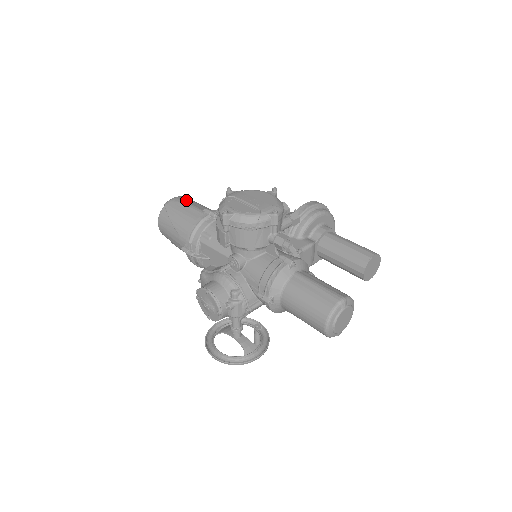
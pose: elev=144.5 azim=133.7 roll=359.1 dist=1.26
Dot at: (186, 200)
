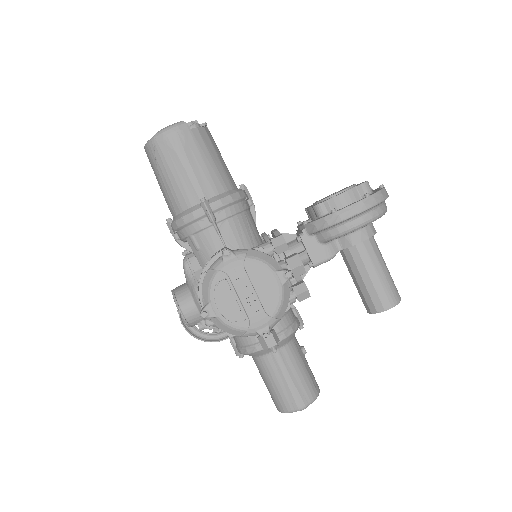
Dot at: (185, 147)
